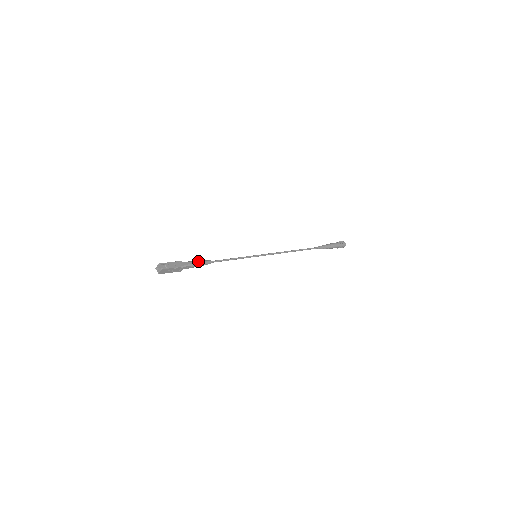
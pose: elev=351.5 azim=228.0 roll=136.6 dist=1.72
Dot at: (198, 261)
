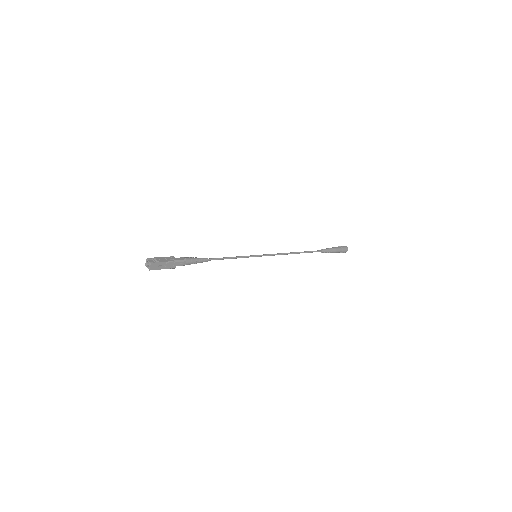
Dot at: (193, 257)
